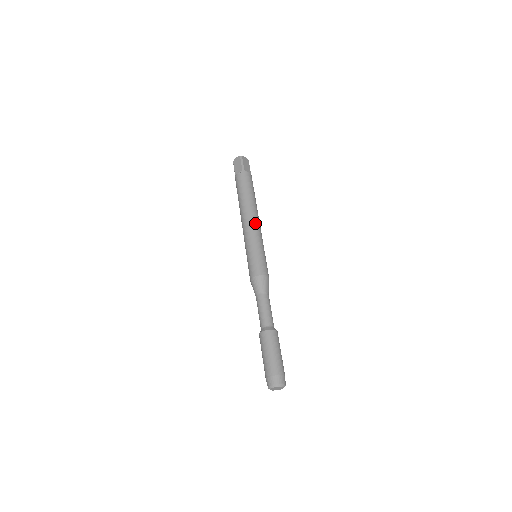
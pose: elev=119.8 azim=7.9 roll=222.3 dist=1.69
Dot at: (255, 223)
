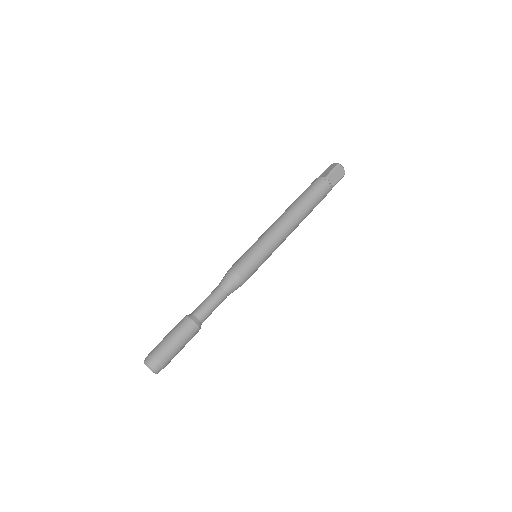
Dot at: (283, 228)
